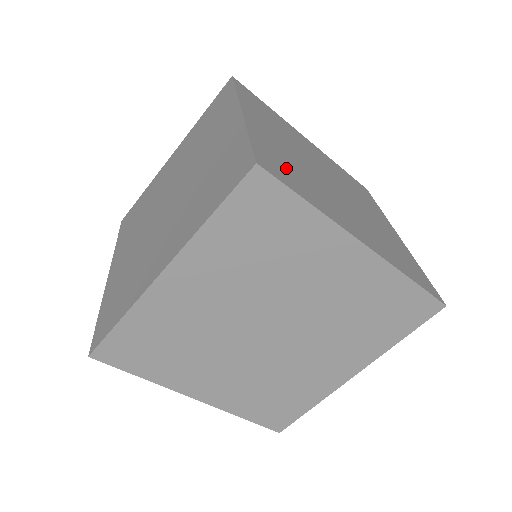
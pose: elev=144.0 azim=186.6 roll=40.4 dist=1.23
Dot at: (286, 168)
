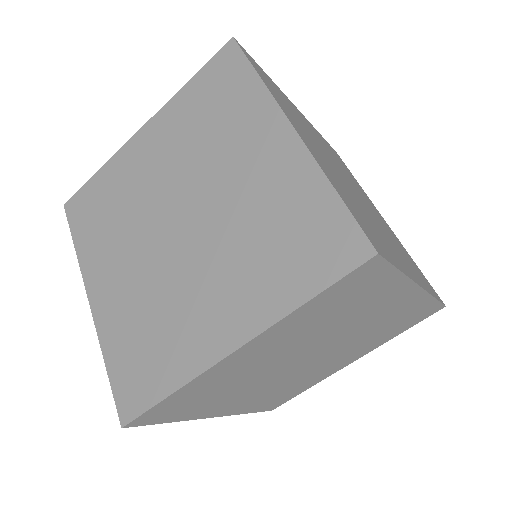
Dot at: (363, 219)
